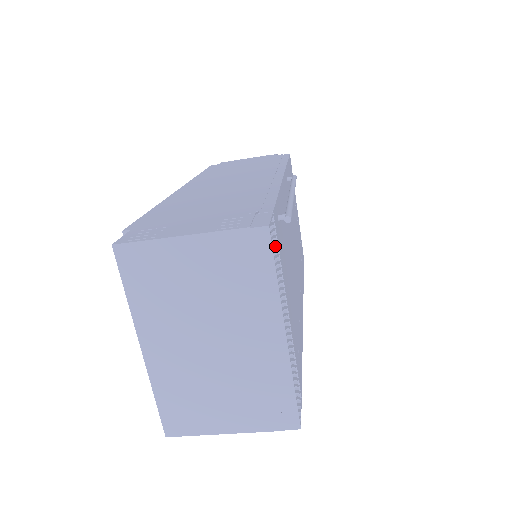
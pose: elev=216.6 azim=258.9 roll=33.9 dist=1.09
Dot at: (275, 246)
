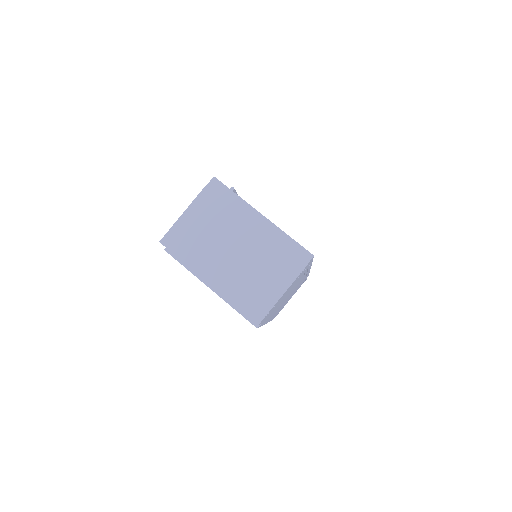
Dot at: occluded
